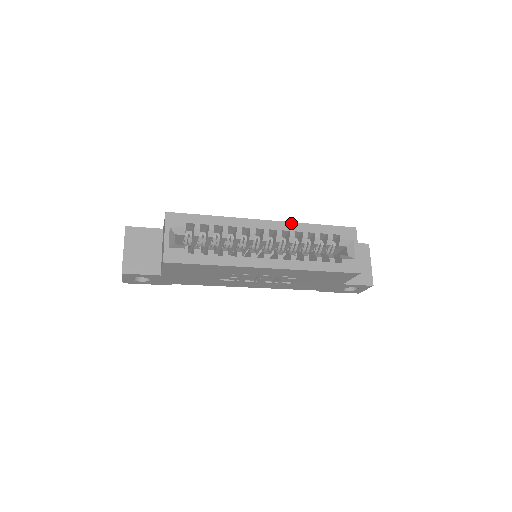
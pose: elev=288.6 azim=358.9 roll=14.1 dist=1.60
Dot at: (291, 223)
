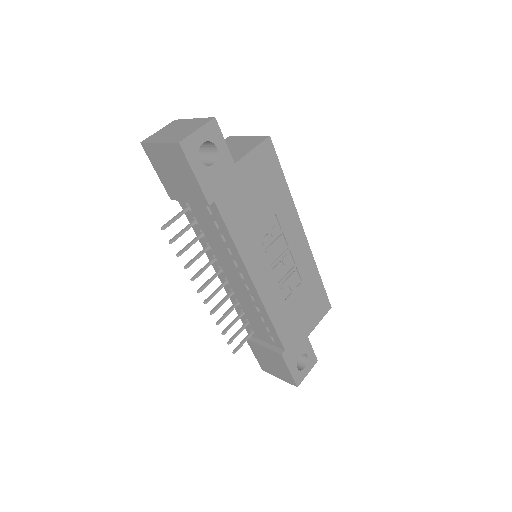
Dot at: occluded
